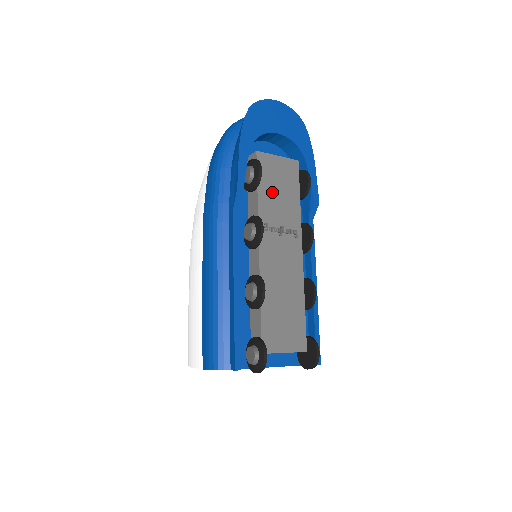
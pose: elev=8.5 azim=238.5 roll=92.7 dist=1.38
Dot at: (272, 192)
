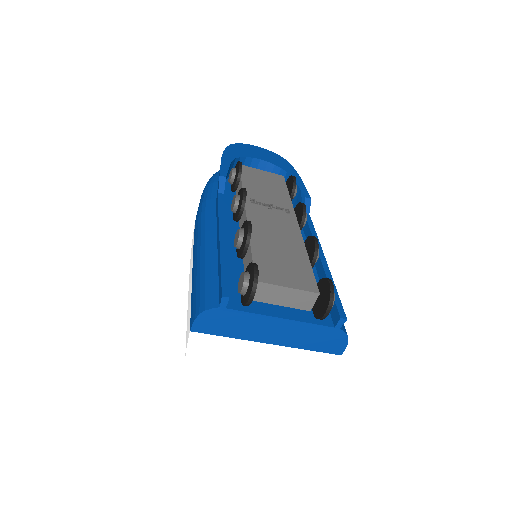
Dot at: (258, 186)
